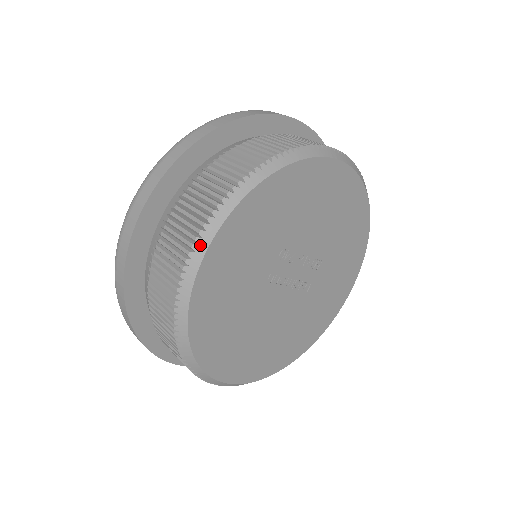
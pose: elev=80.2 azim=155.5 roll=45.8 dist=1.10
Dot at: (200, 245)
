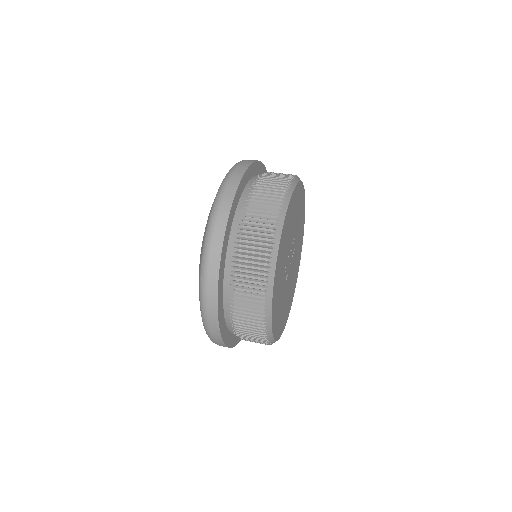
Dot at: (268, 327)
